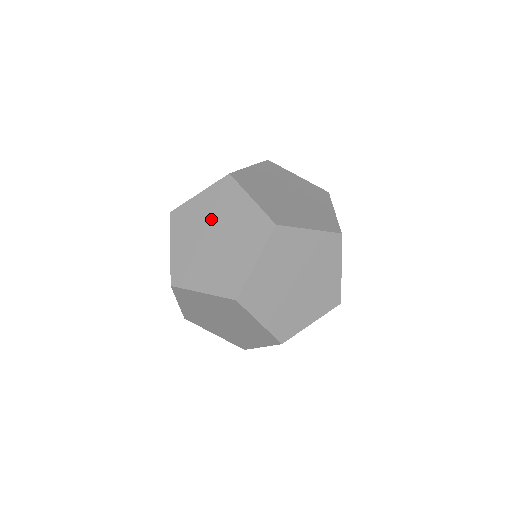
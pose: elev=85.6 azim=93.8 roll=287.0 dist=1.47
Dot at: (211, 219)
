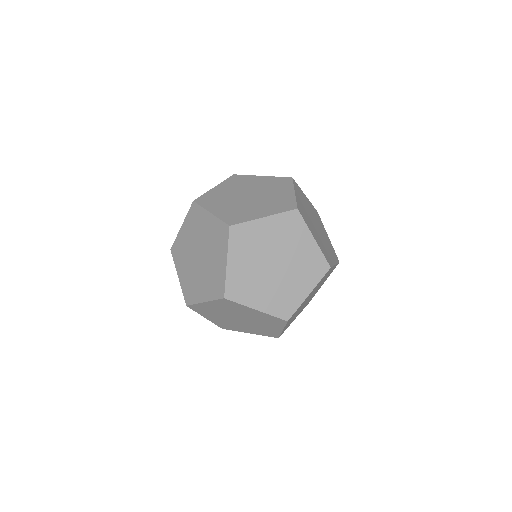
Dot at: (228, 313)
